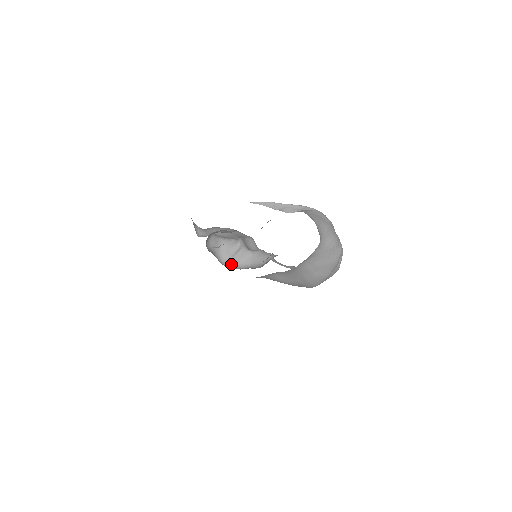
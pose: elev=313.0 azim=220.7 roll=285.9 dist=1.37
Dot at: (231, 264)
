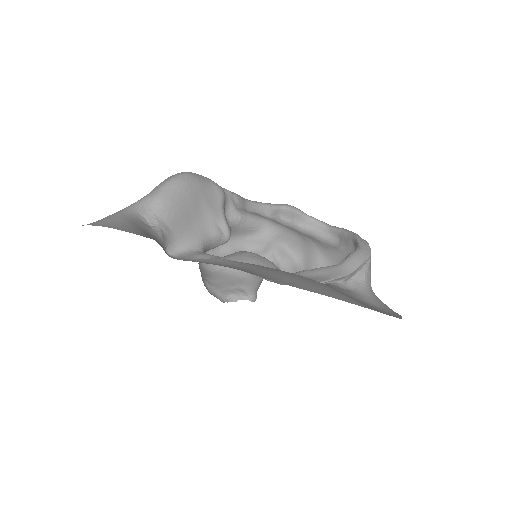
Dot at: occluded
